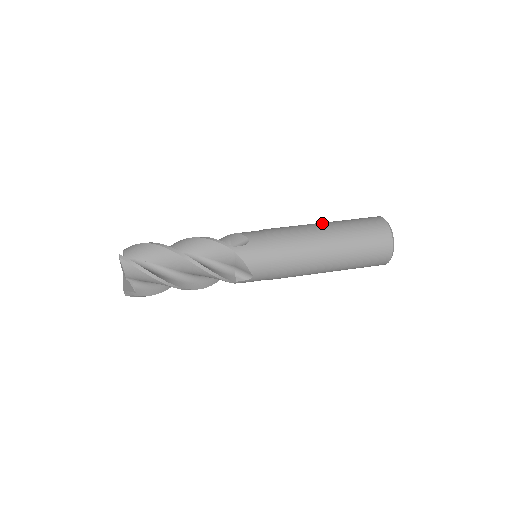
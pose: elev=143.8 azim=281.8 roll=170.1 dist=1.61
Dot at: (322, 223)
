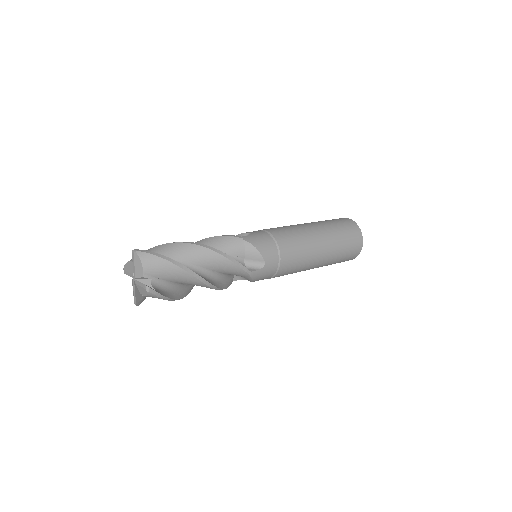
Dot at: occluded
